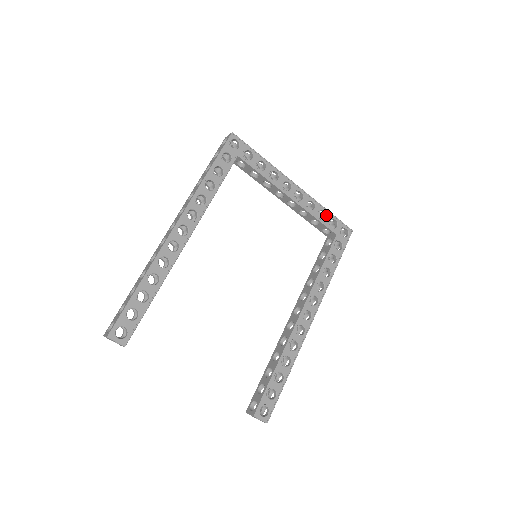
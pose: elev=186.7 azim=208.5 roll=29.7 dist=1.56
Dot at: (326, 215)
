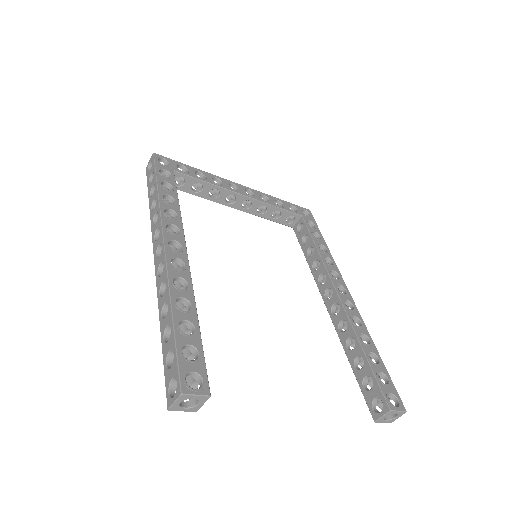
Dot at: (281, 203)
